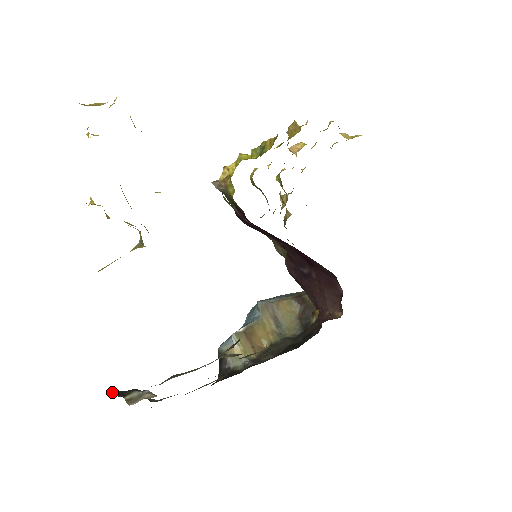
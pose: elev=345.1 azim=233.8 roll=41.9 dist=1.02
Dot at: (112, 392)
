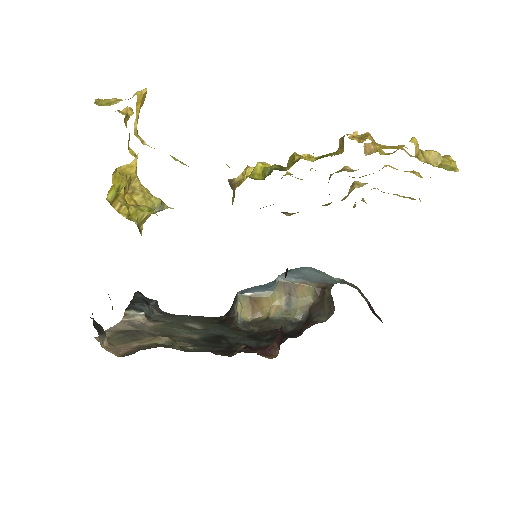
Dot at: (134, 295)
